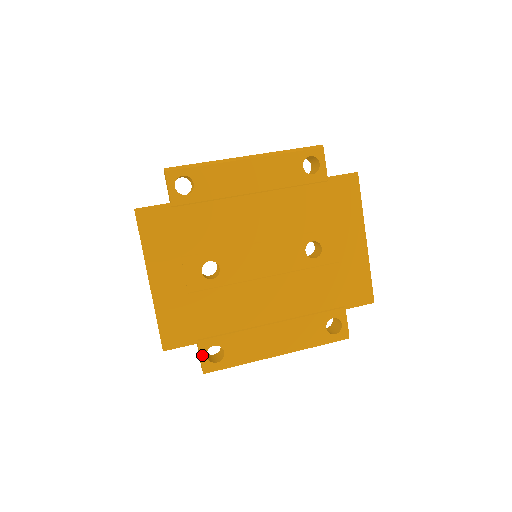
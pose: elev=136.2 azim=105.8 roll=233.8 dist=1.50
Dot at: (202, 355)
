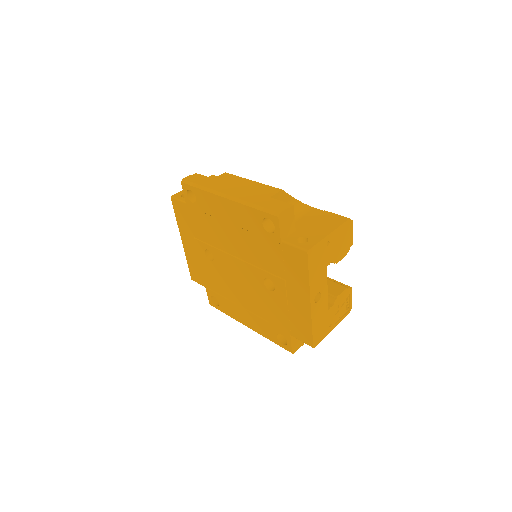
Dot at: (208, 296)
